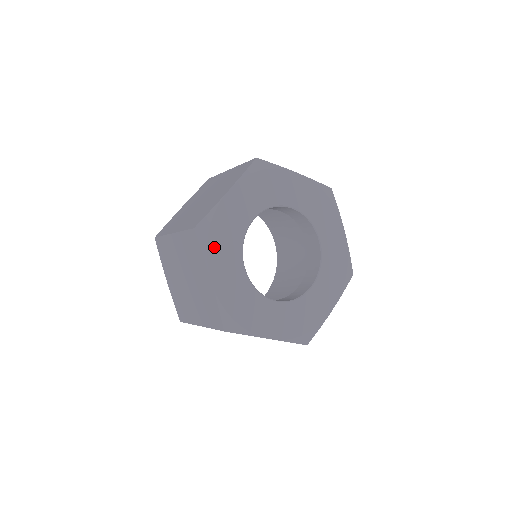
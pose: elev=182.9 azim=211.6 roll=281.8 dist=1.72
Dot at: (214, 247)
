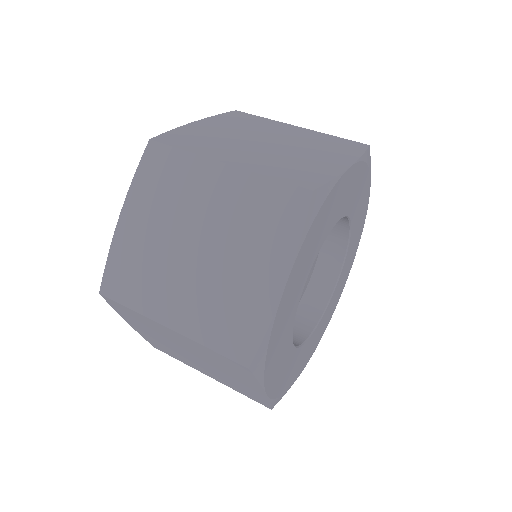
Dot at: (270, 363)
